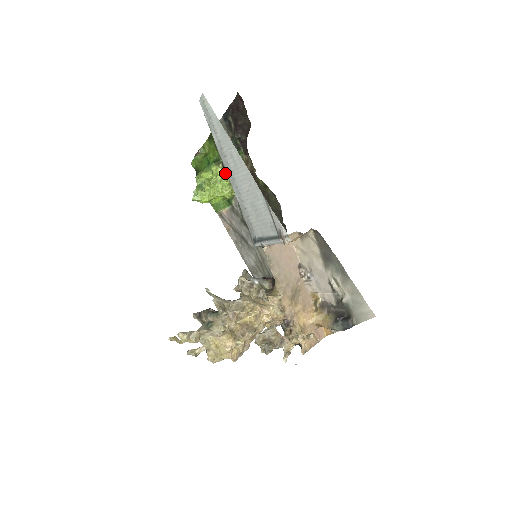
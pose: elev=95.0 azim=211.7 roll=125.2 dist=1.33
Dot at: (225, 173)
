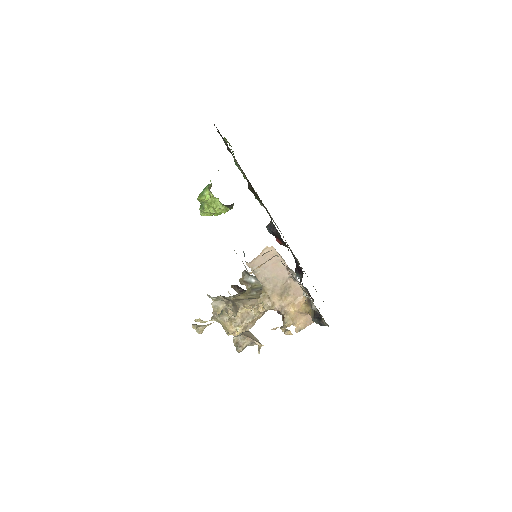
Dot at: occluded
